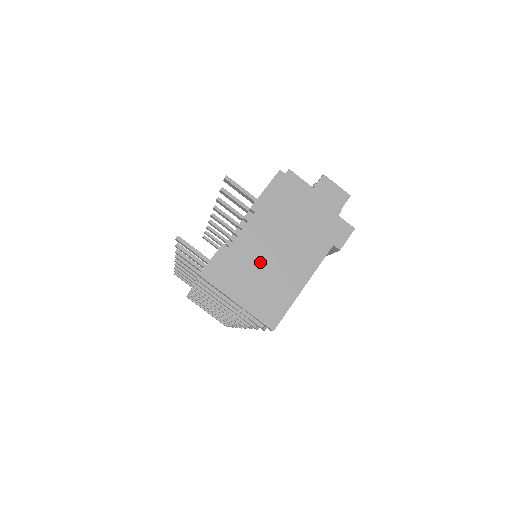
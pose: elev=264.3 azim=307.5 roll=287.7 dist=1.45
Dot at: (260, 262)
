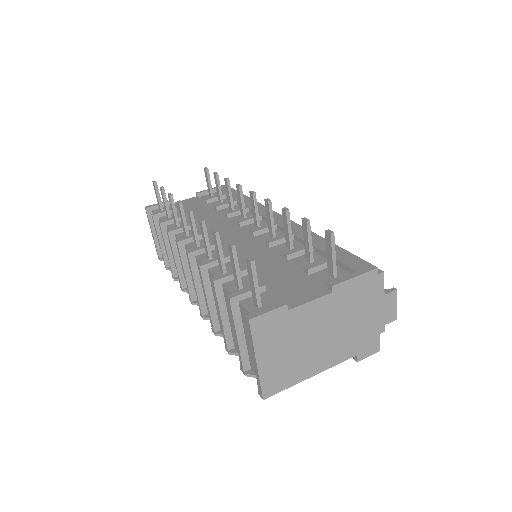
Dot at: (301, 337)
